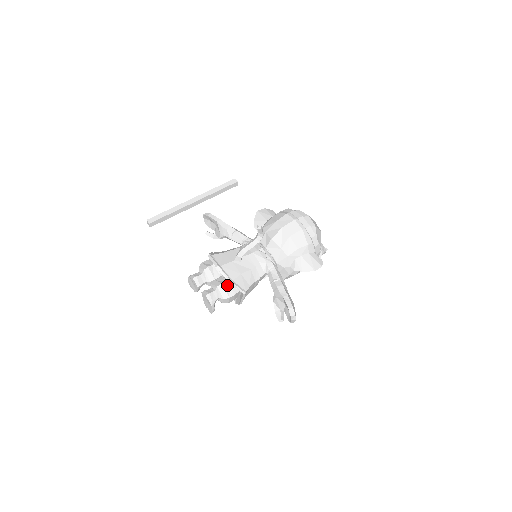
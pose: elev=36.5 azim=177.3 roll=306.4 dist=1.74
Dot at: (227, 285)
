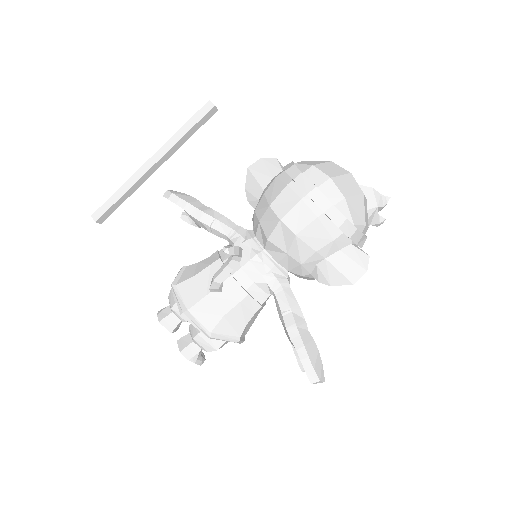
Dot at: occluded
